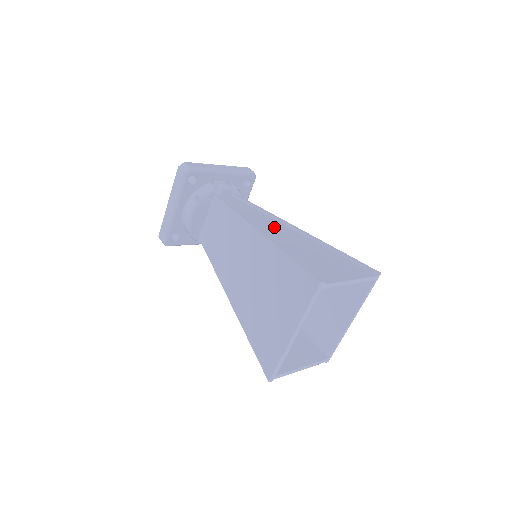
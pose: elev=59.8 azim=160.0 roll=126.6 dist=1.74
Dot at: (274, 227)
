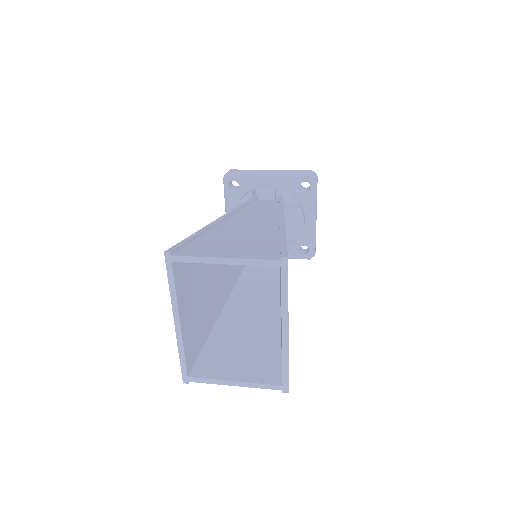
Dot at: (255, 219)
